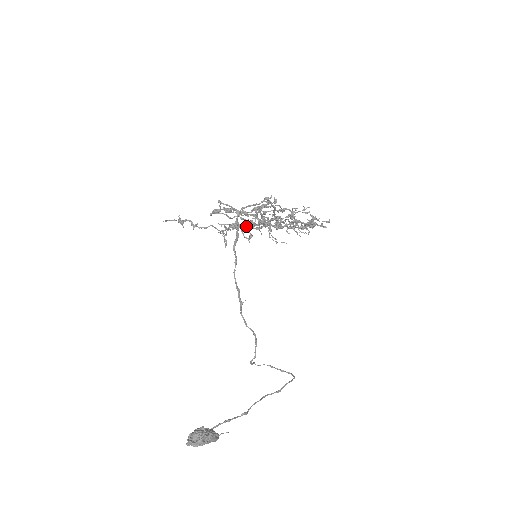
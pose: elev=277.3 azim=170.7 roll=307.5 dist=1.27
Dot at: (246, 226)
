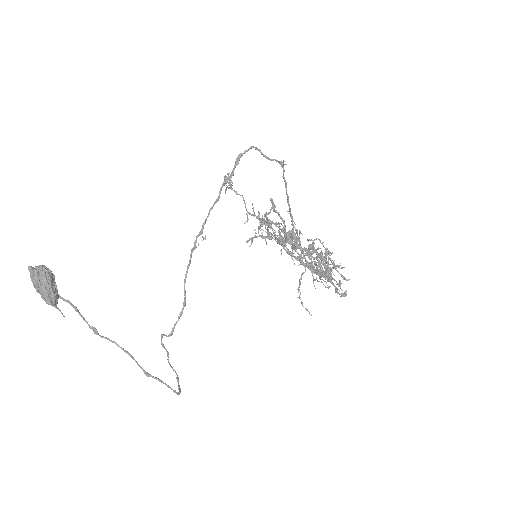
Dot at: (274, 233)
